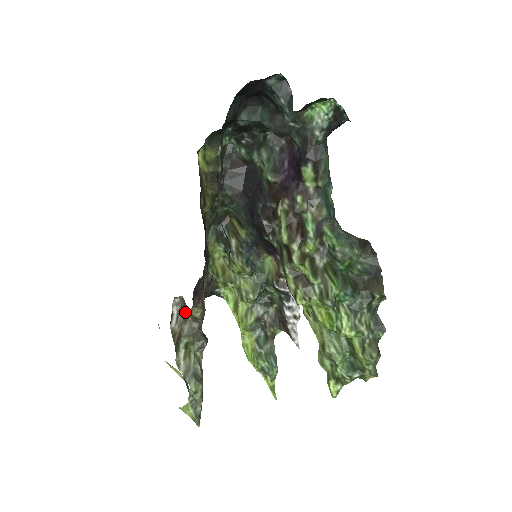
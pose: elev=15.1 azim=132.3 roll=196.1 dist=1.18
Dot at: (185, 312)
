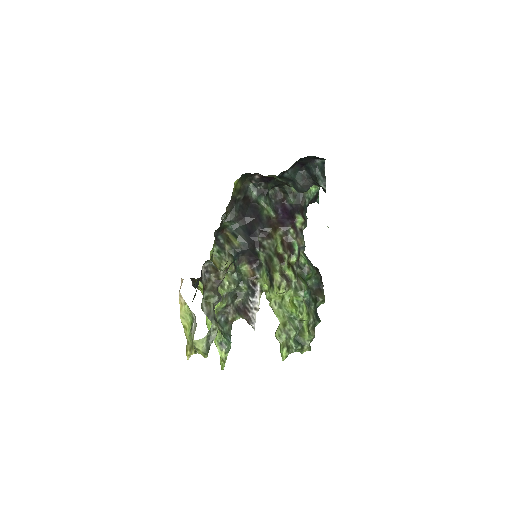
Dot at: (212, 274)
